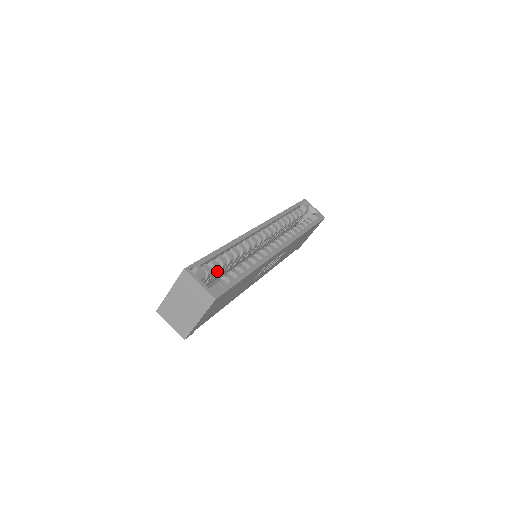
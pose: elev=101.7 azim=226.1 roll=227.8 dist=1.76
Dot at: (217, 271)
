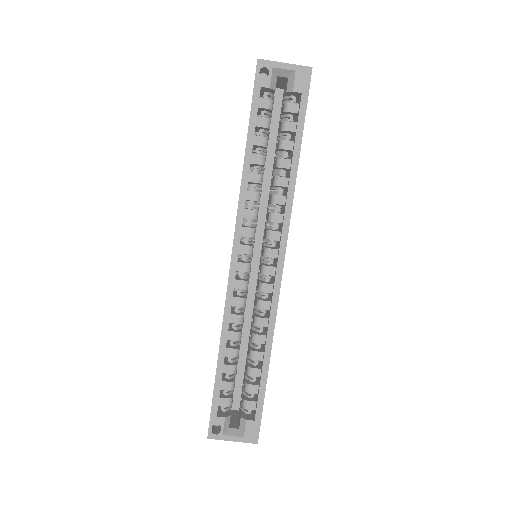
Dot at: (234, 380)
